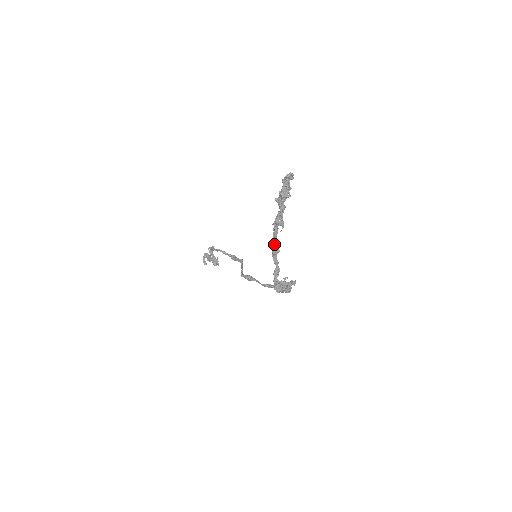
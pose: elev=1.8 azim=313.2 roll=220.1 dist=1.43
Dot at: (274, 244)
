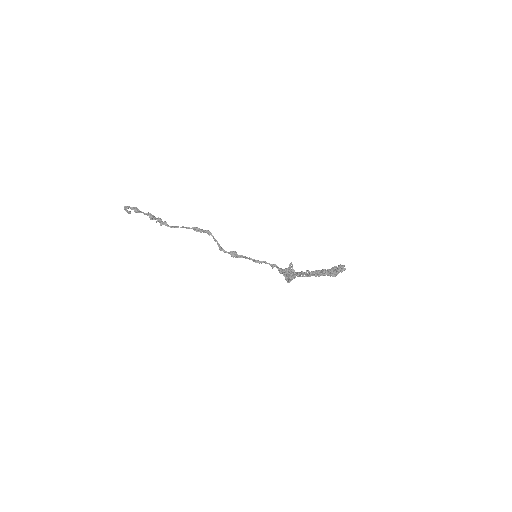
Dot at: occluded
